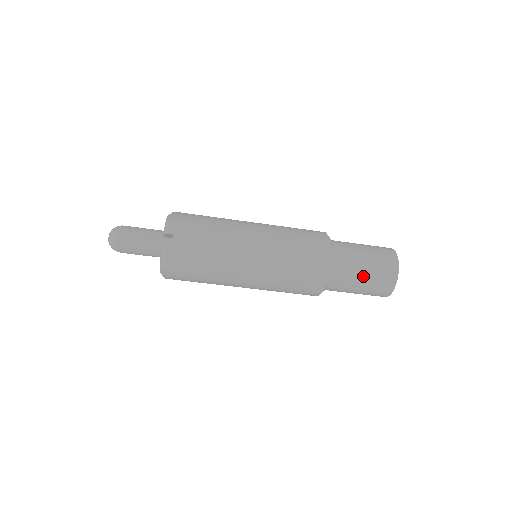
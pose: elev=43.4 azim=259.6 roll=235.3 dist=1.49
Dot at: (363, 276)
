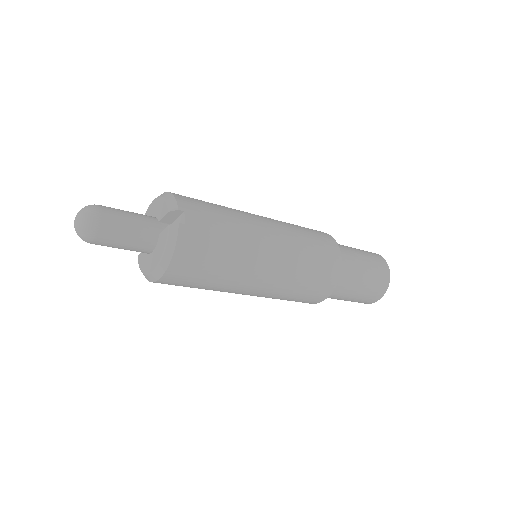
Dot at: (365, 274)
